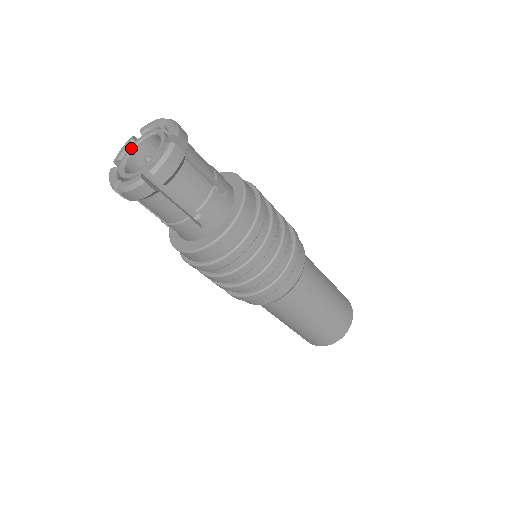
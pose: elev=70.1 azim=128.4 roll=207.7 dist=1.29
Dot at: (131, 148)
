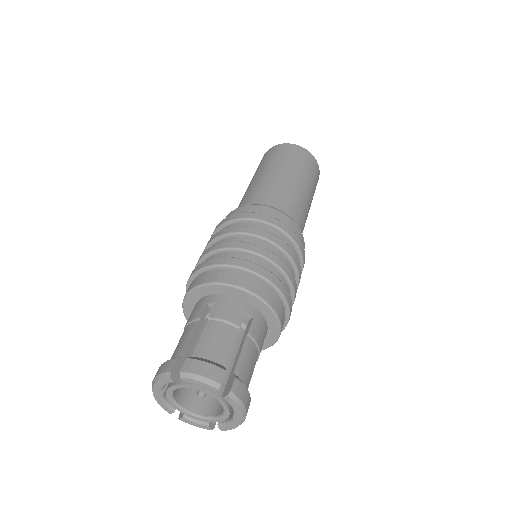
Dot at: (175, 389)
